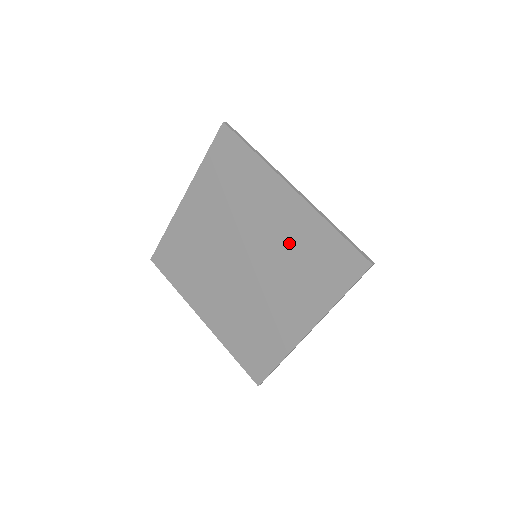
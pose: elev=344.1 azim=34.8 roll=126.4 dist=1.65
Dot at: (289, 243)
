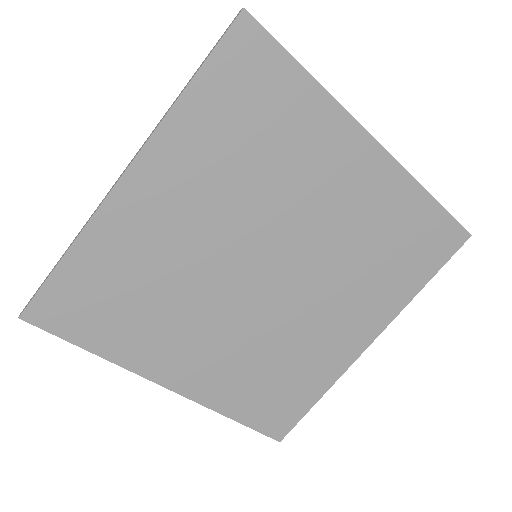
Dot at: (359, 227)
